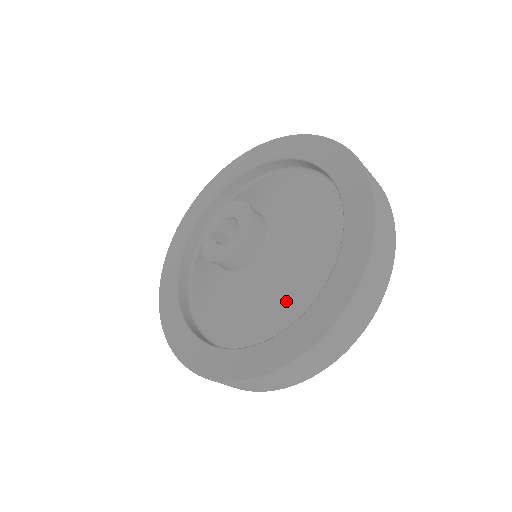
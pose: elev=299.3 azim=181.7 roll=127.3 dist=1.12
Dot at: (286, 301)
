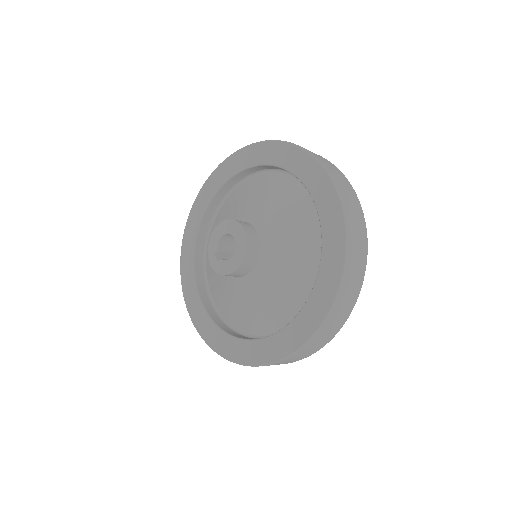
Dot at: (298, 277)
